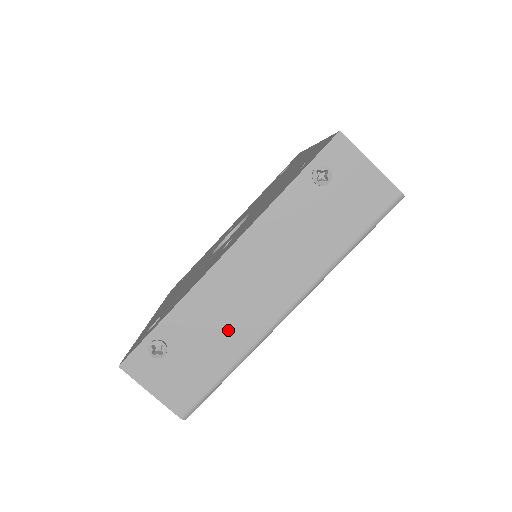
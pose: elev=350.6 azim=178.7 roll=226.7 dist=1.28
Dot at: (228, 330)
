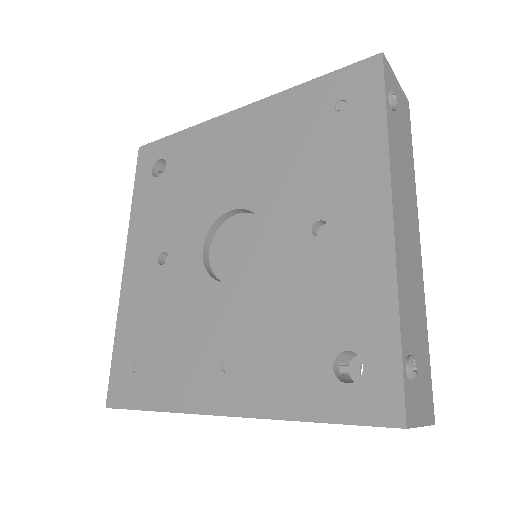
Dot at: (417, 297)
